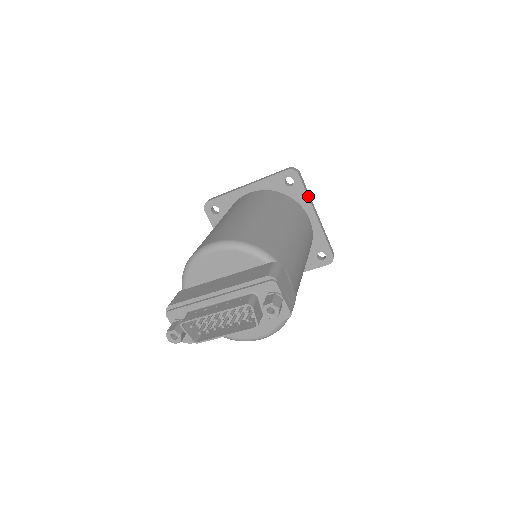
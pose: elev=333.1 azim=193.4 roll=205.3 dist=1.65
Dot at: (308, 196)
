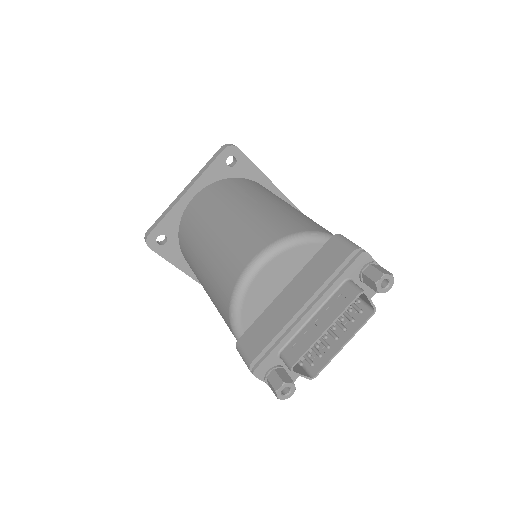
Dot at: (256, 167)
